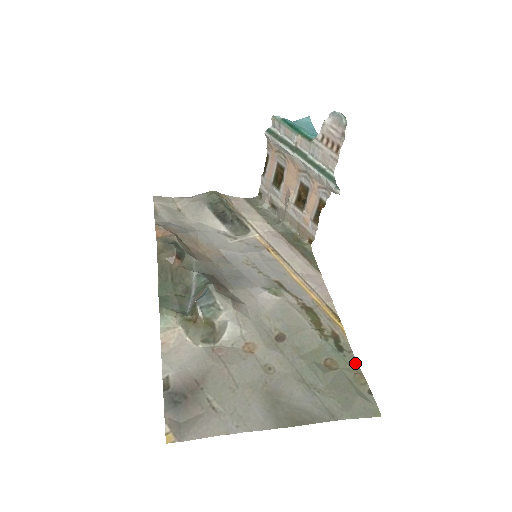
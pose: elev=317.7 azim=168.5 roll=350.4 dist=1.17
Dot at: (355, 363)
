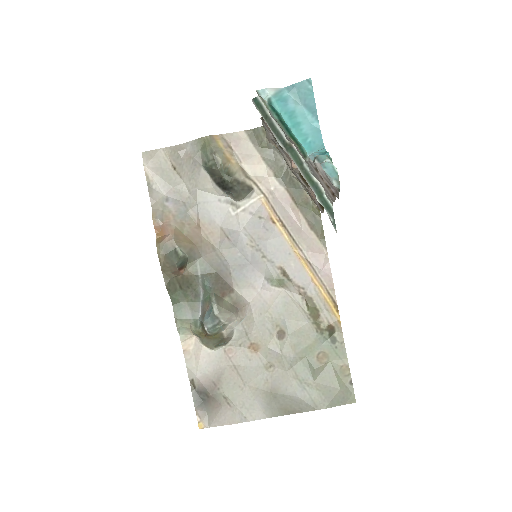
Dot at: (344, 354)
